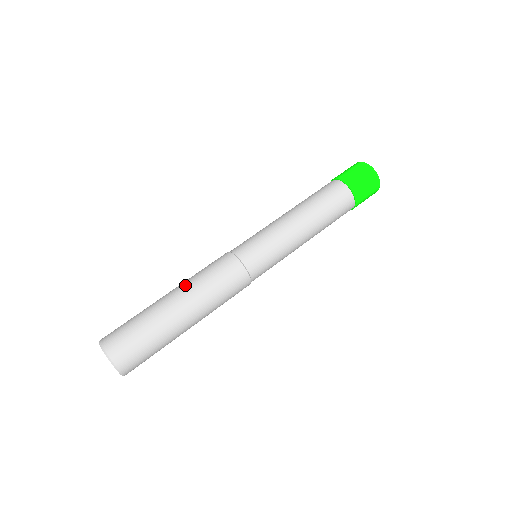
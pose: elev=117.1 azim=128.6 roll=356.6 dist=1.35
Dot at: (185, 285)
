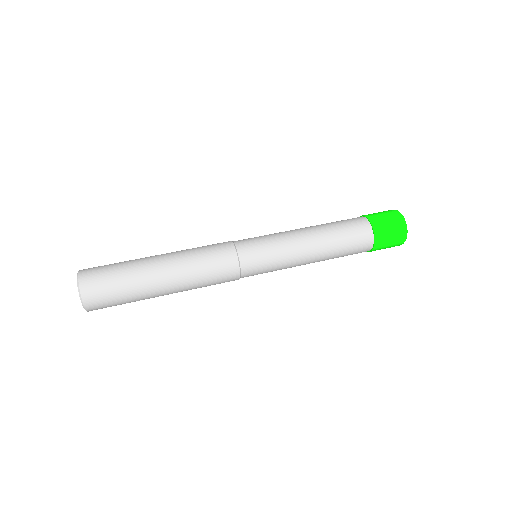
Dot at: occluded
